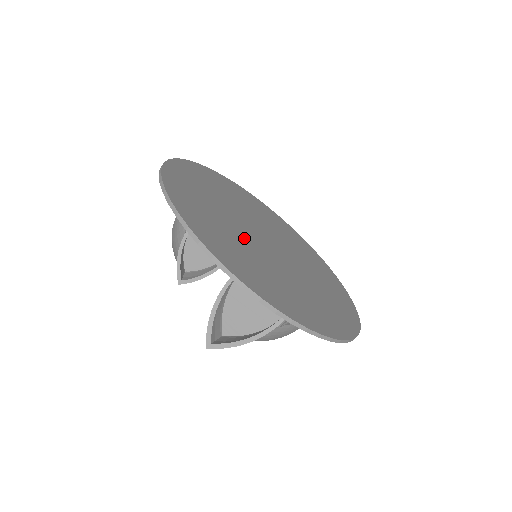
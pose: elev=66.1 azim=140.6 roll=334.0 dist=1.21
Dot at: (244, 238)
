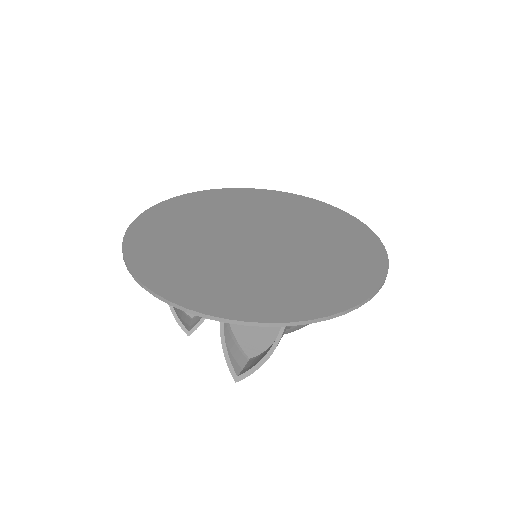
Dot at: (225, 257)
